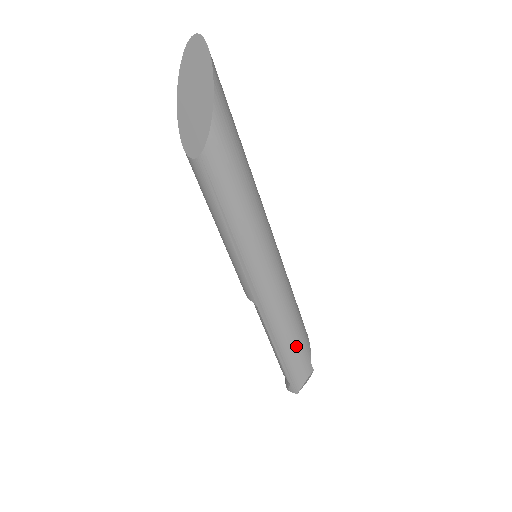
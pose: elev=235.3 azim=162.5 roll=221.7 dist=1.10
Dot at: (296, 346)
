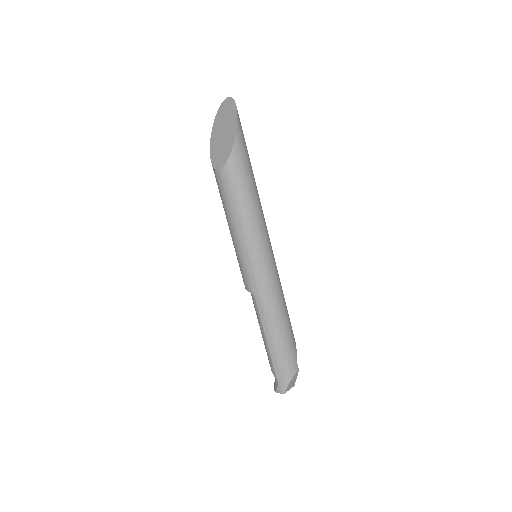
Dot at: (284, 339)
